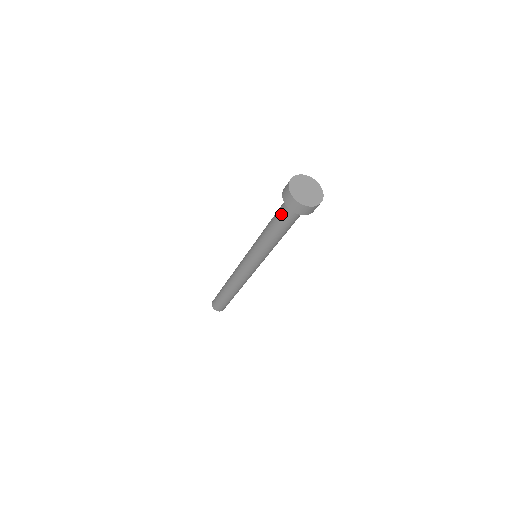
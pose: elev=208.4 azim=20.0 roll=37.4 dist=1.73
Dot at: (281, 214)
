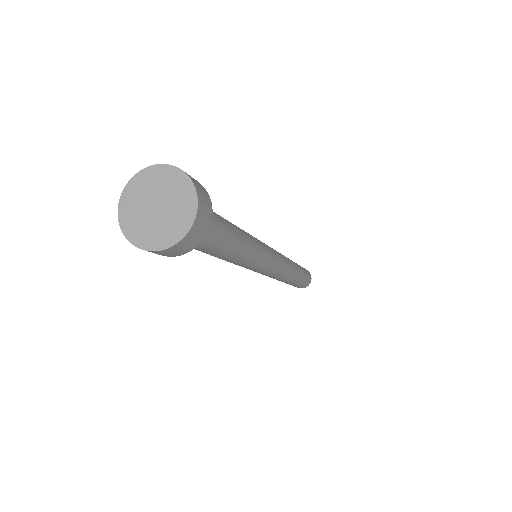
Dot at: occluded
